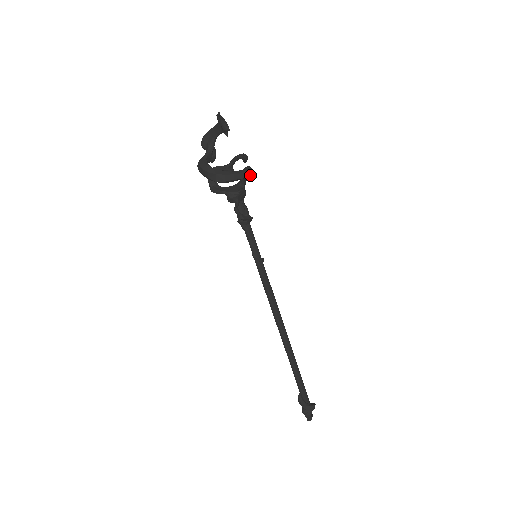
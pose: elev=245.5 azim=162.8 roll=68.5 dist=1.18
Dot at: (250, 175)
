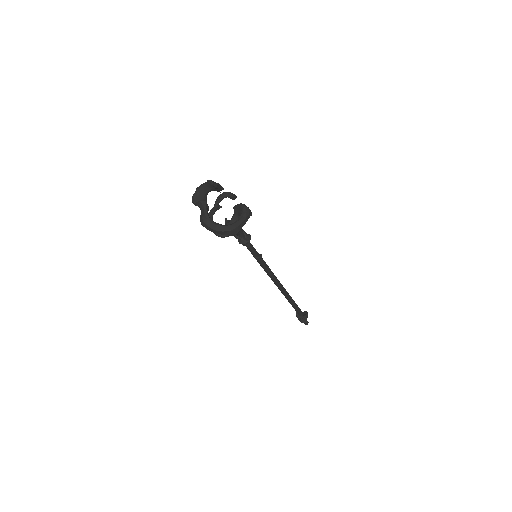
Dot at: (250, 214)
